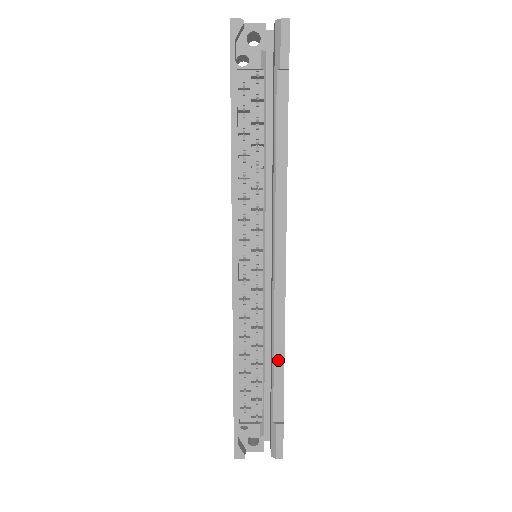
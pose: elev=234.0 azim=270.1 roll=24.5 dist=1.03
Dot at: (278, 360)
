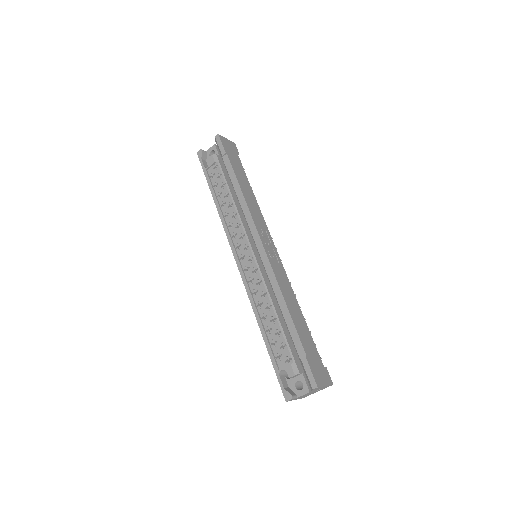
Dot at: (284, 310)
